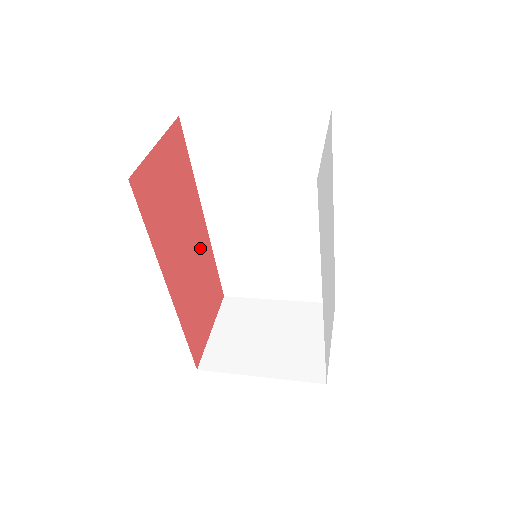
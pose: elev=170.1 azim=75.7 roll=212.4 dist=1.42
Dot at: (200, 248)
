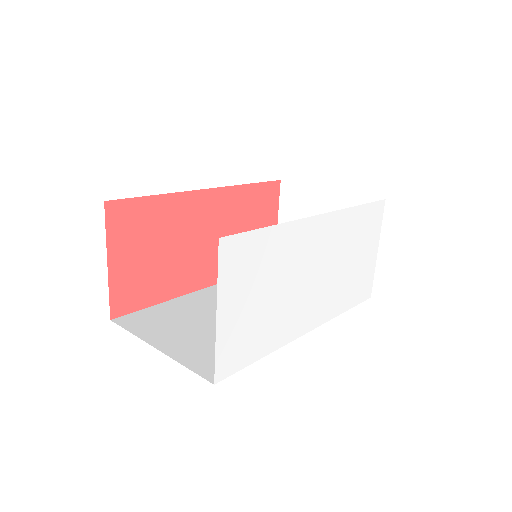
Dot at: (219, 213)
